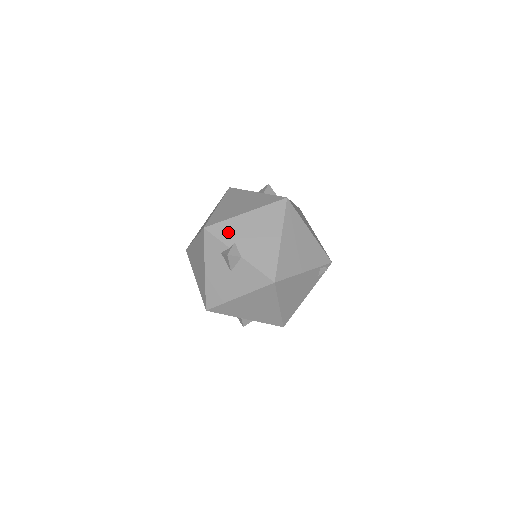
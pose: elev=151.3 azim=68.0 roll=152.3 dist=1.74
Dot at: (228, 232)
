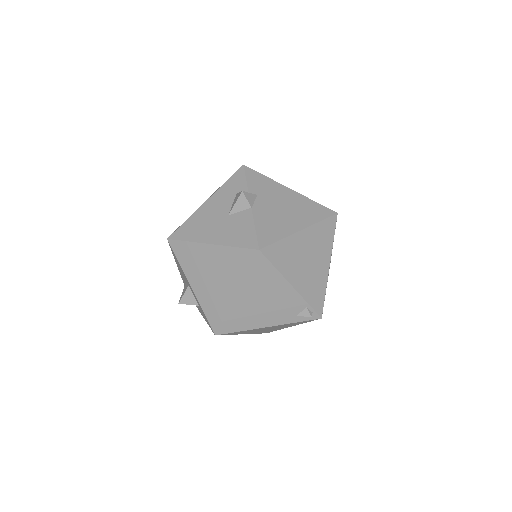
Dot at: (260, 185)
